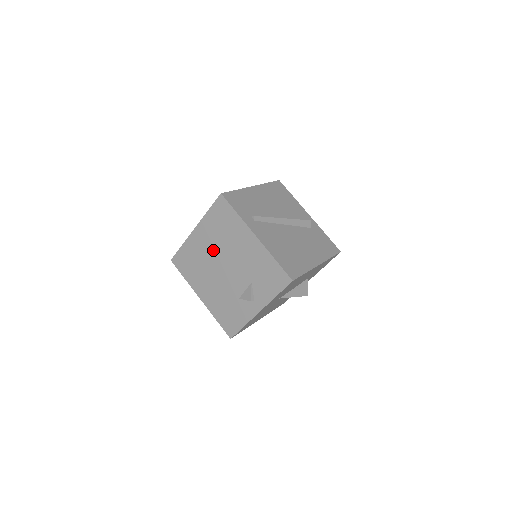
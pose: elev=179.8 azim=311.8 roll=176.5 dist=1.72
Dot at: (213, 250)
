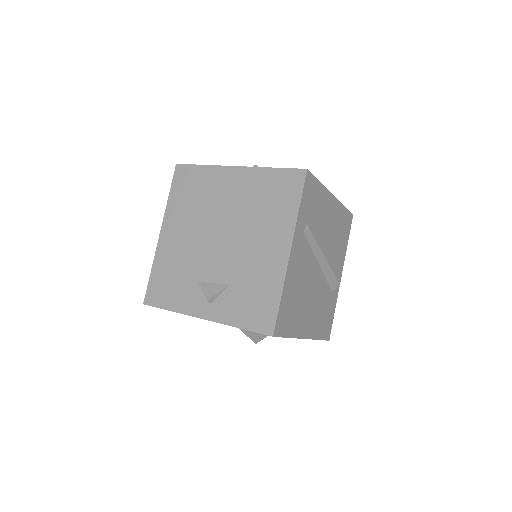
Dot at: (230, 208)
